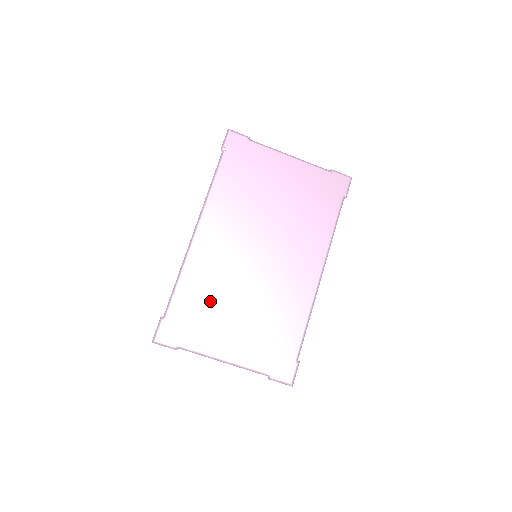
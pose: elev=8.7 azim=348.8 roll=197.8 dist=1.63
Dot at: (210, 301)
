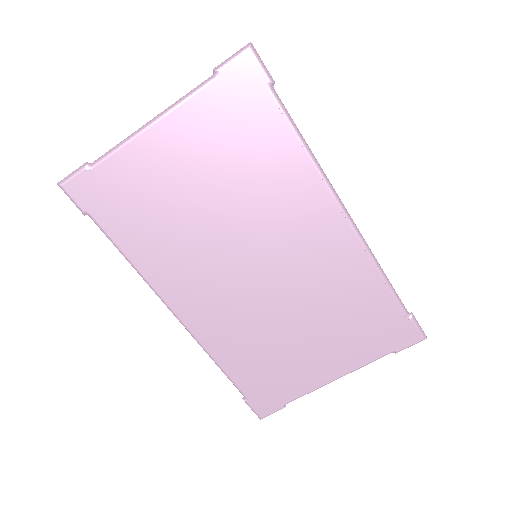
Dot at: (265, 353)
